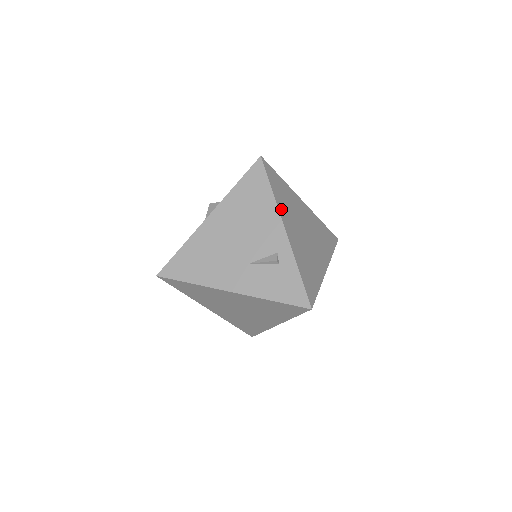
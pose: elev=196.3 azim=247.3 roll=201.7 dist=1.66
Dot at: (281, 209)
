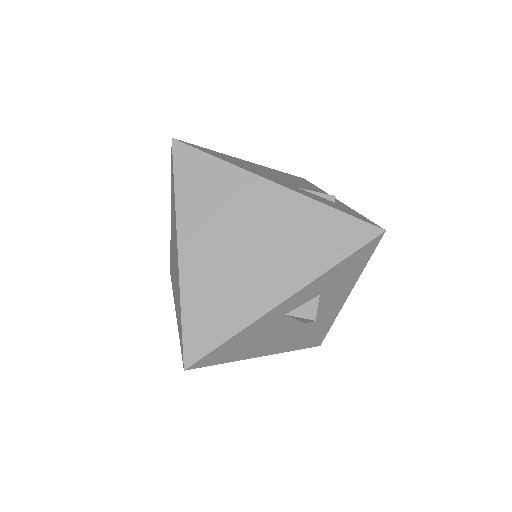
Dot at: occluded
